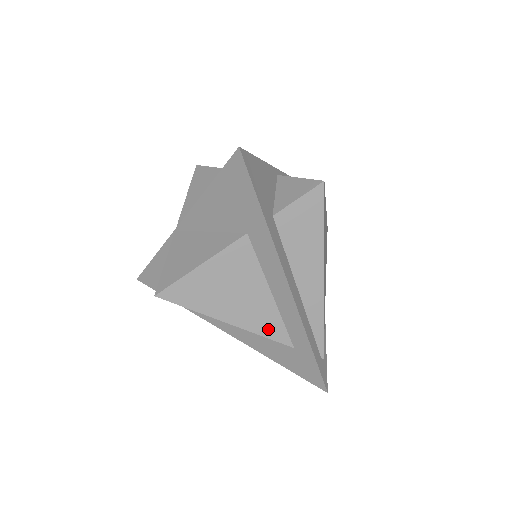
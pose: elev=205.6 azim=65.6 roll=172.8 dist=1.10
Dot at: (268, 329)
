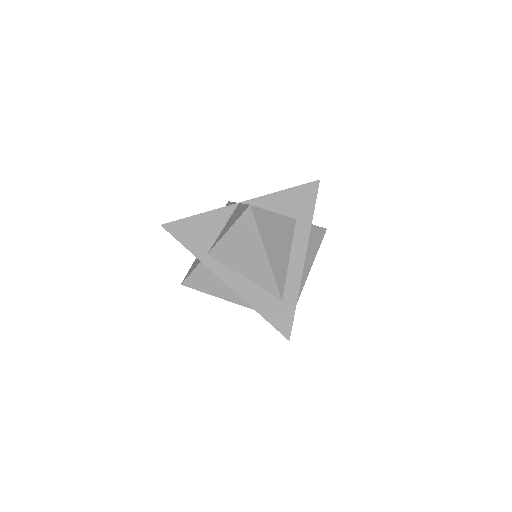
Dot at: (279, 276)
